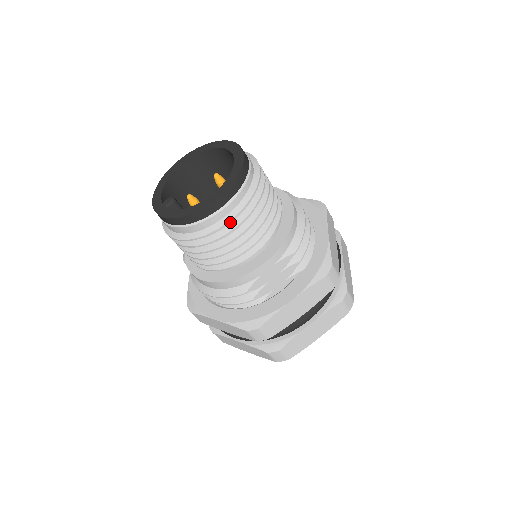
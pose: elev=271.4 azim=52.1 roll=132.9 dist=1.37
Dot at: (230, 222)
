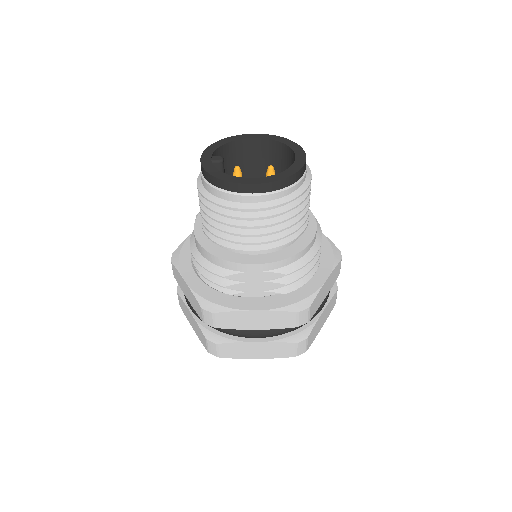
Dot at: (252, 210)
